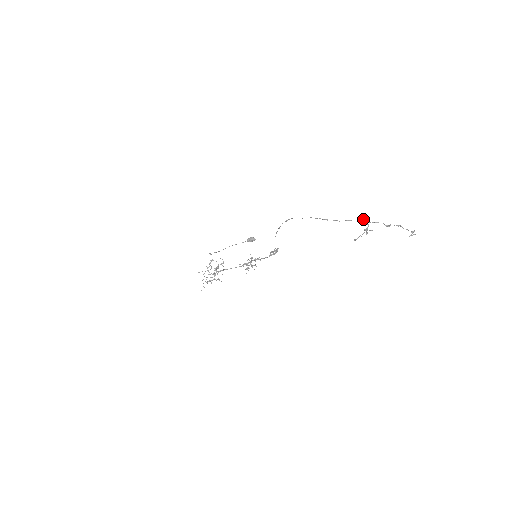
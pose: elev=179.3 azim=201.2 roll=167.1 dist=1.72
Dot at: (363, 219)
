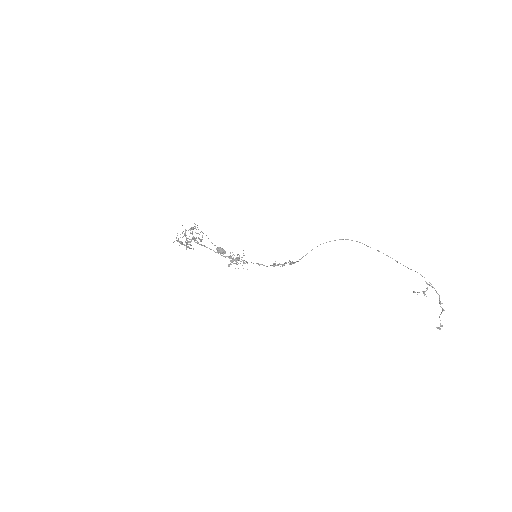
Dot at: occluded
